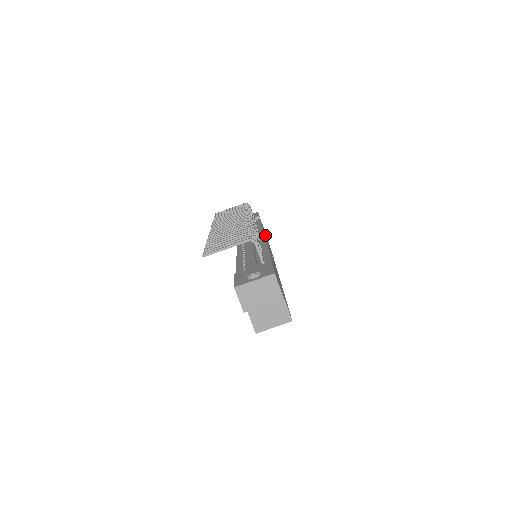
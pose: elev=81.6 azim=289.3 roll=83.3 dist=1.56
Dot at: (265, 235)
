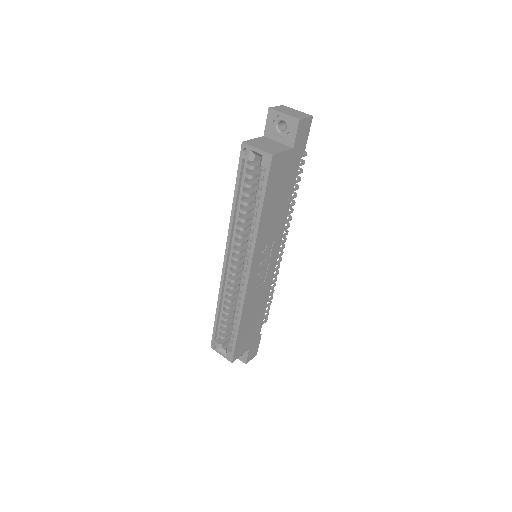
Dot at: (262, 305)
